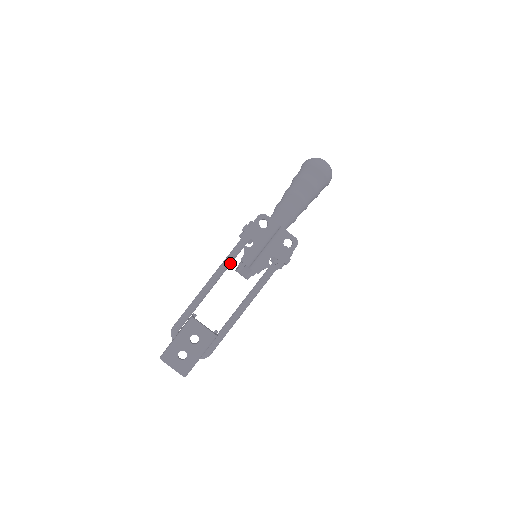
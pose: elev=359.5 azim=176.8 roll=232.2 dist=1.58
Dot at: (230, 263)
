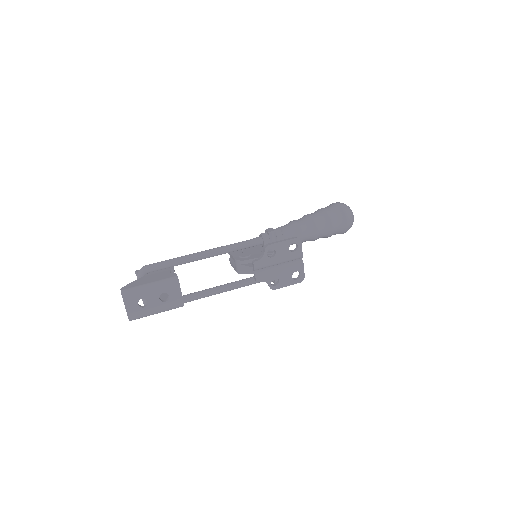
Dot at: (237, 250)
